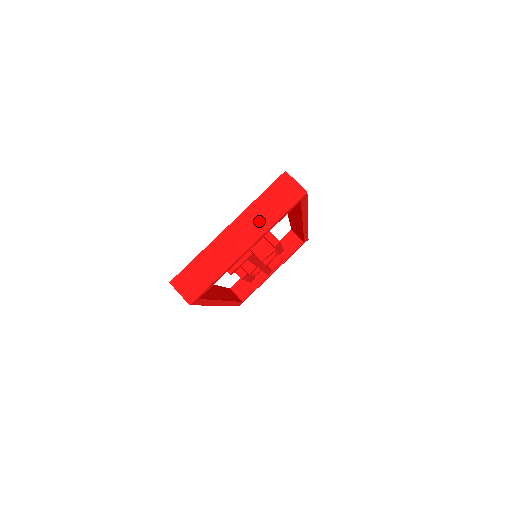
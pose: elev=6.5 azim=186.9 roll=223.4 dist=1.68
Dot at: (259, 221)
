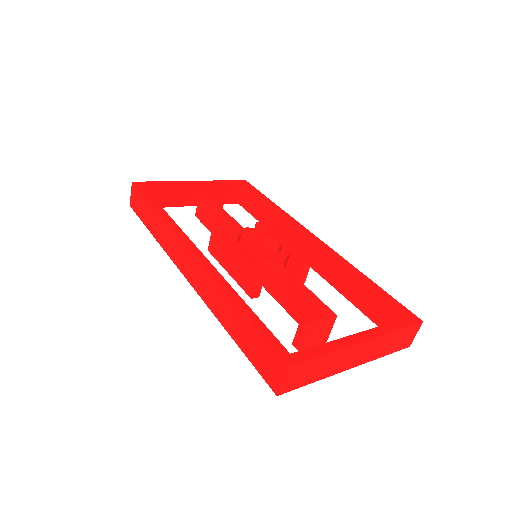
Dot at: (378, 350)
